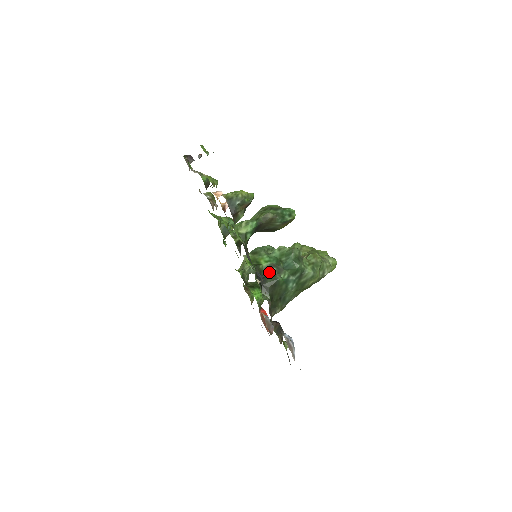
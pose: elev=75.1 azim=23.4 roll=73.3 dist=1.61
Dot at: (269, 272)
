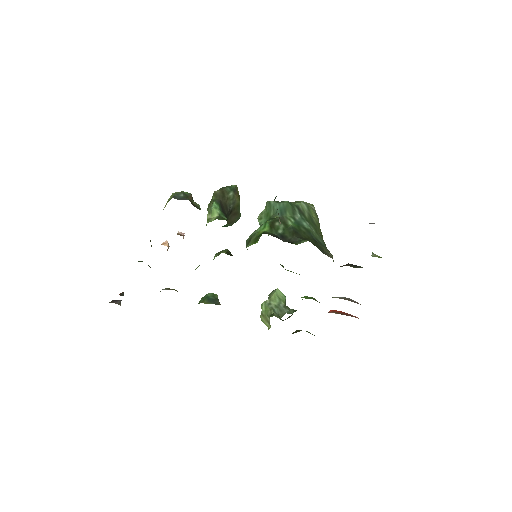
Dot at: (277, 229)
